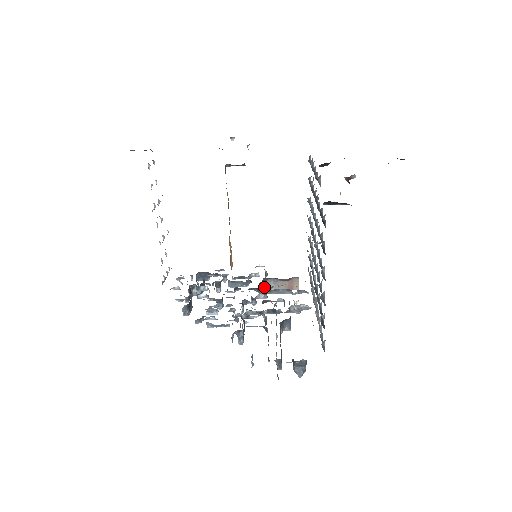
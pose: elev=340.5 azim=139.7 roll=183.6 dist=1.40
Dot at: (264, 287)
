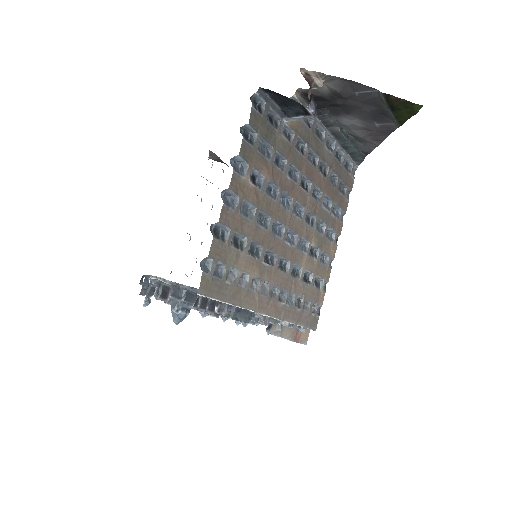
Dot at: (269, 328)
